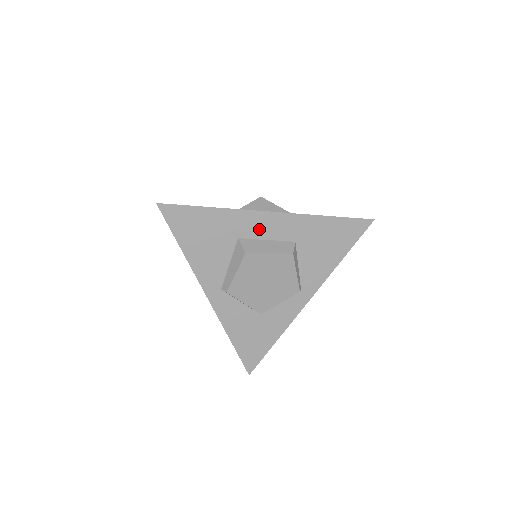
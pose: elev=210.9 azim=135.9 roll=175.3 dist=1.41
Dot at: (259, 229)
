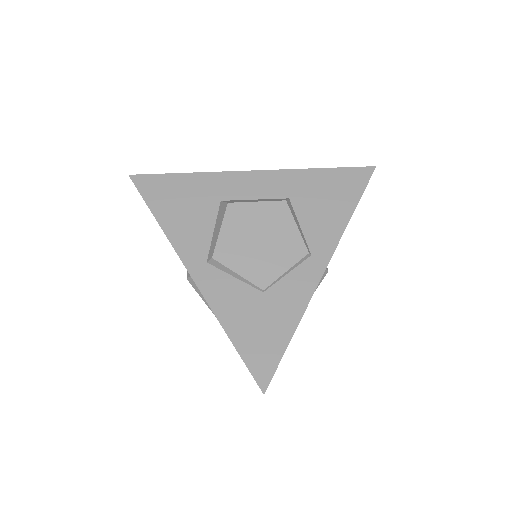
Dot at: (243, 189)
